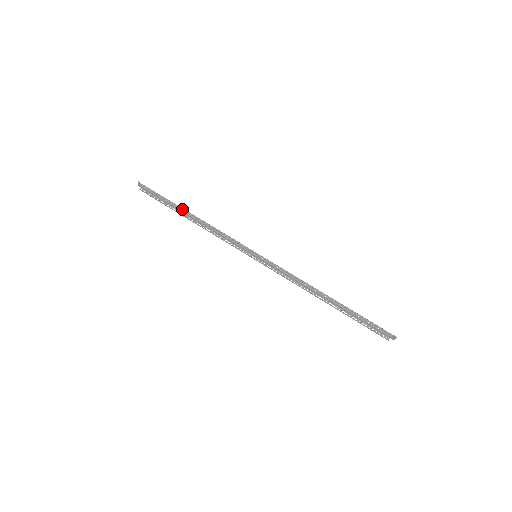
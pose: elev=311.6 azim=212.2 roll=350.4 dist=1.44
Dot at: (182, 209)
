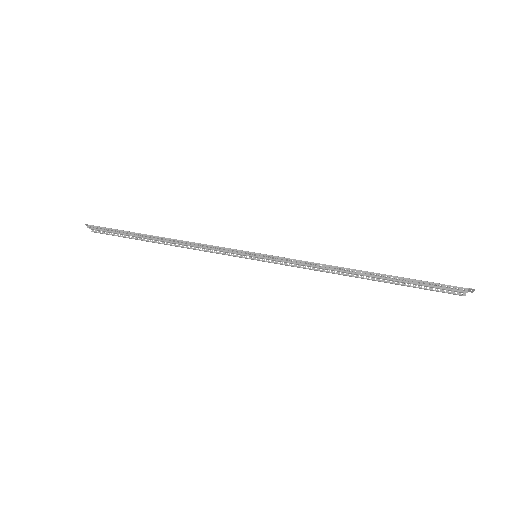
Dot at: (147, 236)
